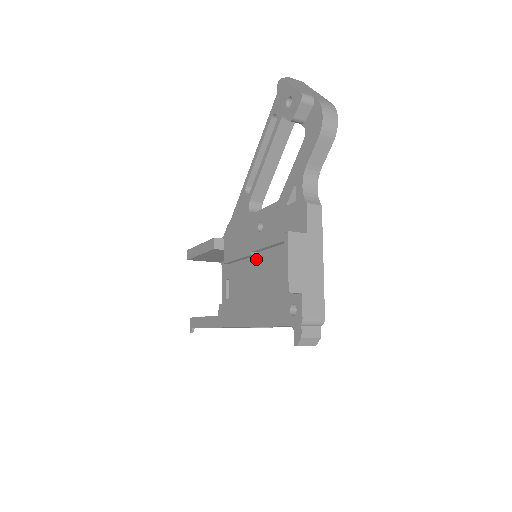
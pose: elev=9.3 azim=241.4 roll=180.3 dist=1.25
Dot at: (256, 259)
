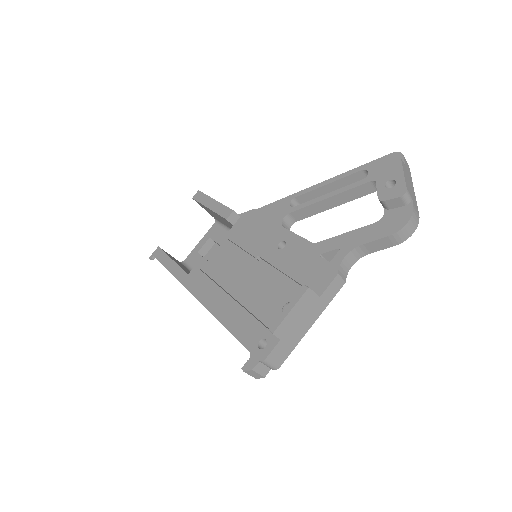
Dot at: (256, 263)
